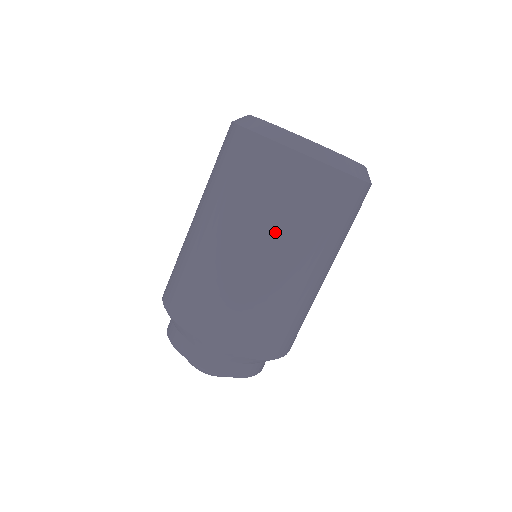
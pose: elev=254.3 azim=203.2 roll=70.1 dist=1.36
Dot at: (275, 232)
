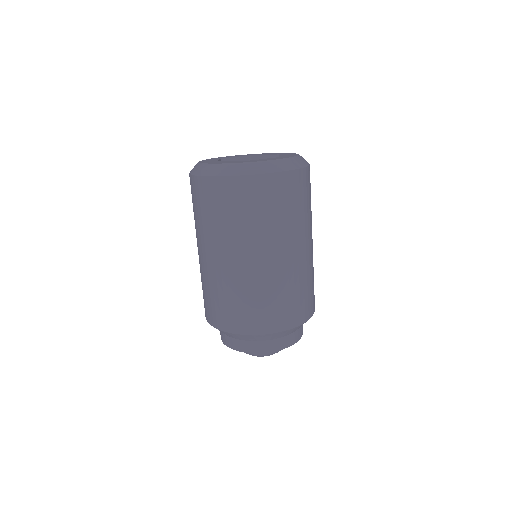
Dot at: (290, 231)
